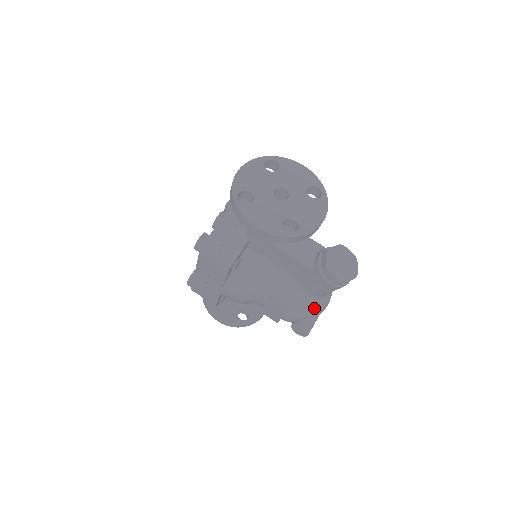
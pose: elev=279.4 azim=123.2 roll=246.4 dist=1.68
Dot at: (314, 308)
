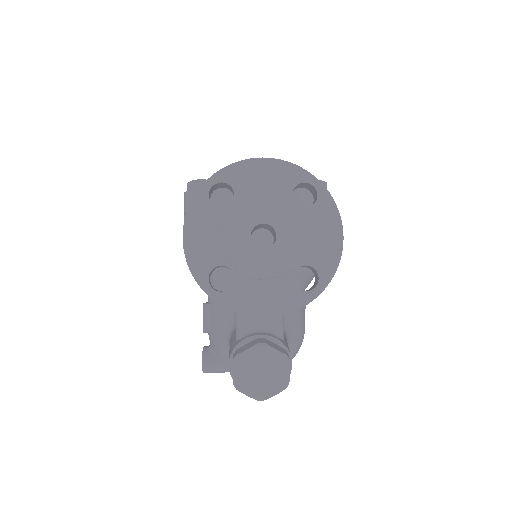
Dot at: occluded
